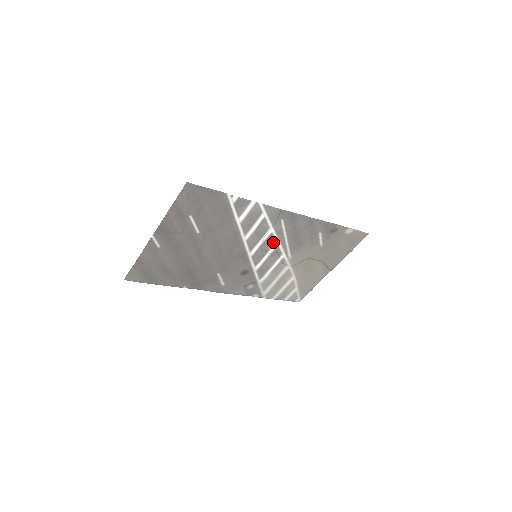
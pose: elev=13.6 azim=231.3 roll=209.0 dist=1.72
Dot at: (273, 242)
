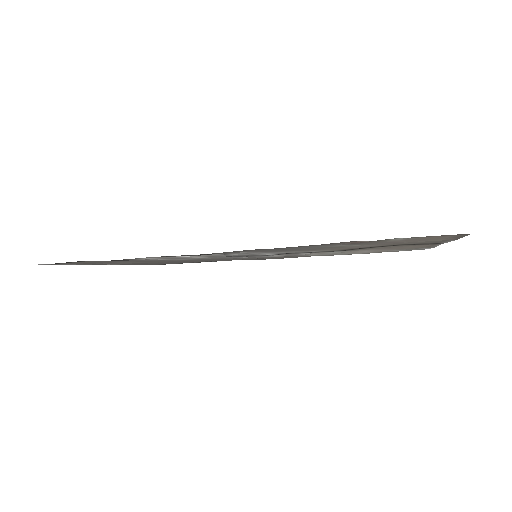
Dot at: occluded
